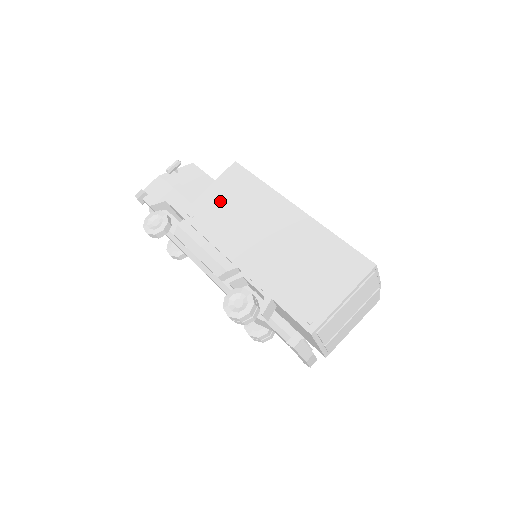
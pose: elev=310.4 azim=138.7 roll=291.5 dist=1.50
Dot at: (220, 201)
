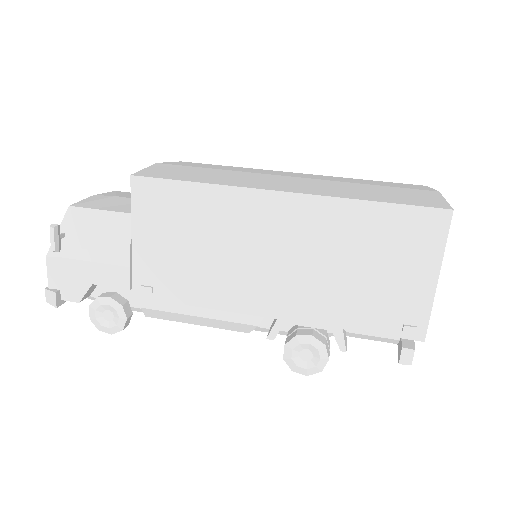
Dot at: (166, 248)
